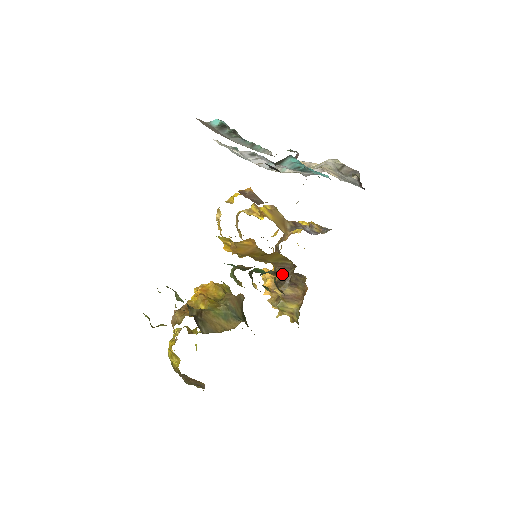
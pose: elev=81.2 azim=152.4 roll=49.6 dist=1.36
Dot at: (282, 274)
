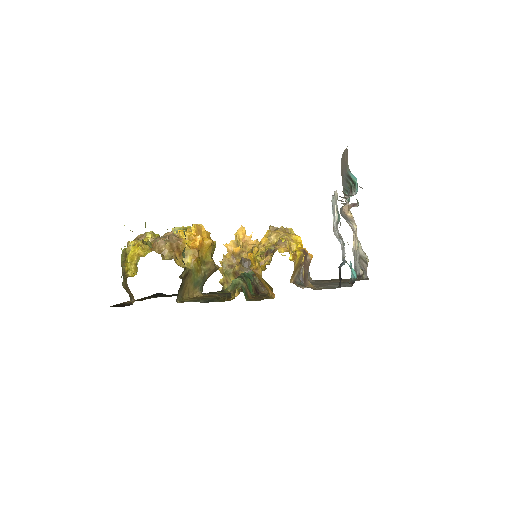
Dot at: occluded
